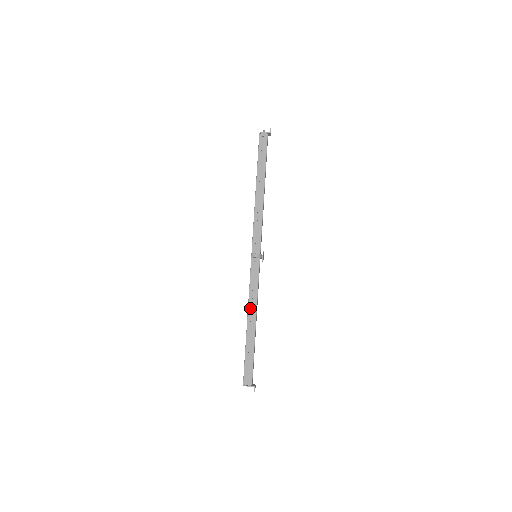
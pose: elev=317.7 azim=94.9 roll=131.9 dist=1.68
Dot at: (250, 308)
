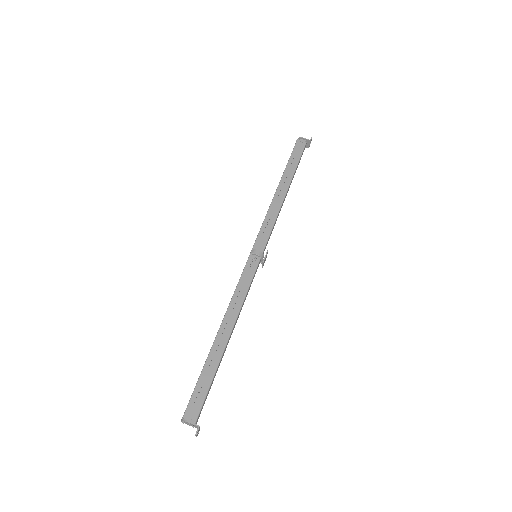
Dot at: (229, 313)
